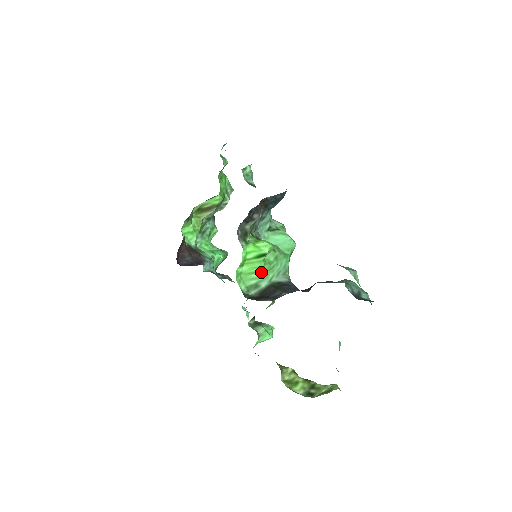
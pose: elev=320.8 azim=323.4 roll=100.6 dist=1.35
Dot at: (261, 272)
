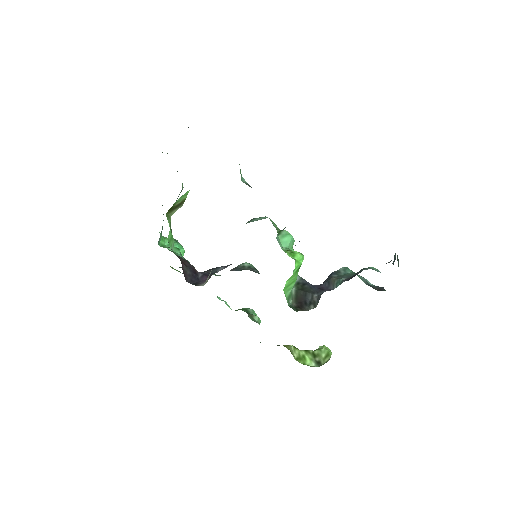
Dot at: (295, 281)
